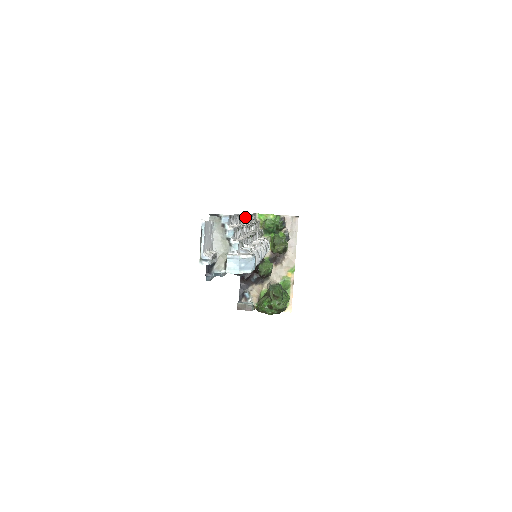
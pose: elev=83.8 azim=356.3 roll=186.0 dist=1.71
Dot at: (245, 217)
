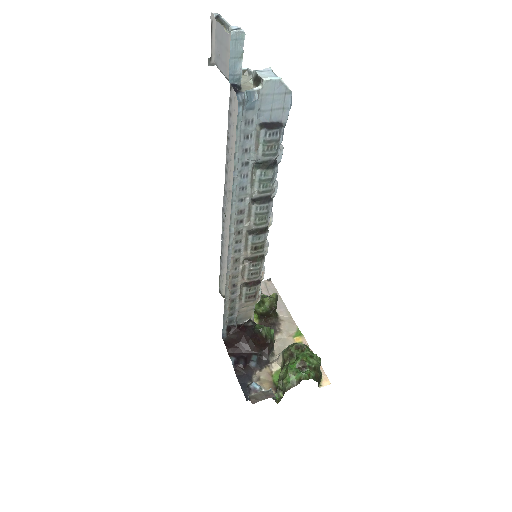
Dot at: (224, 205)
